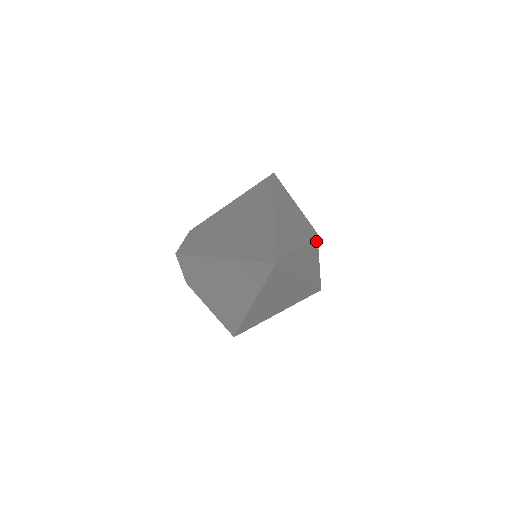
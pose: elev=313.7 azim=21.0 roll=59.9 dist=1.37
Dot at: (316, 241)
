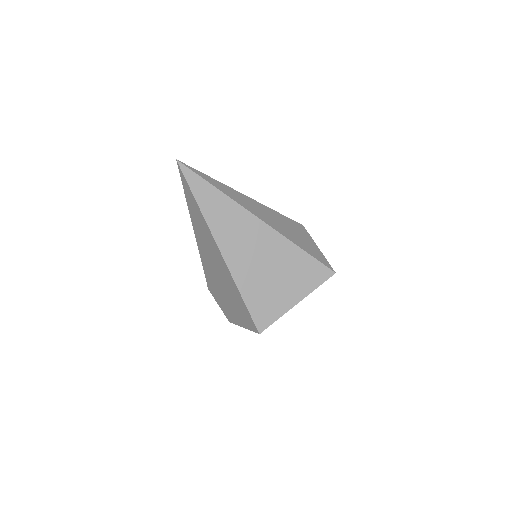
Dot at: (301, 228)
